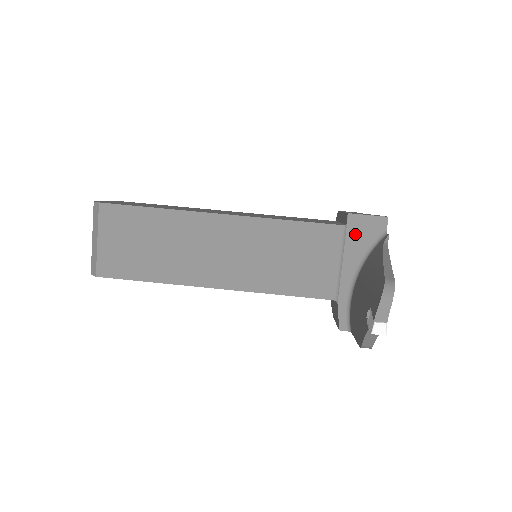
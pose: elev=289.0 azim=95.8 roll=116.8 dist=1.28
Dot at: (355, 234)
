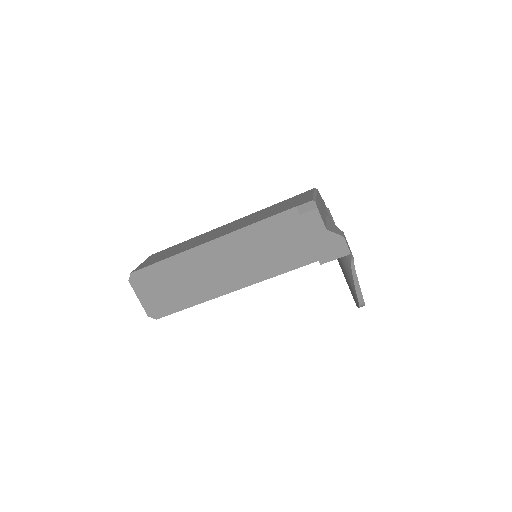
Dot at: occluded
